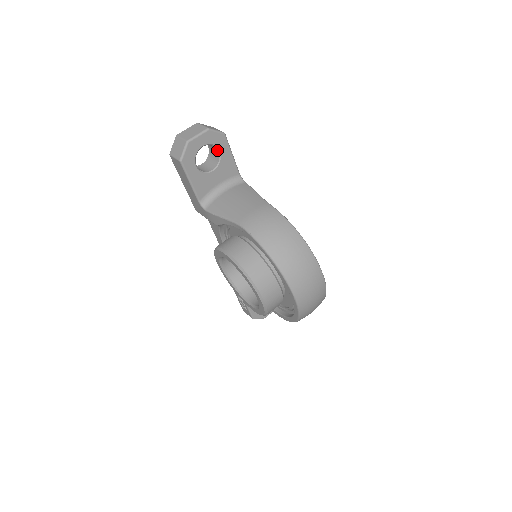
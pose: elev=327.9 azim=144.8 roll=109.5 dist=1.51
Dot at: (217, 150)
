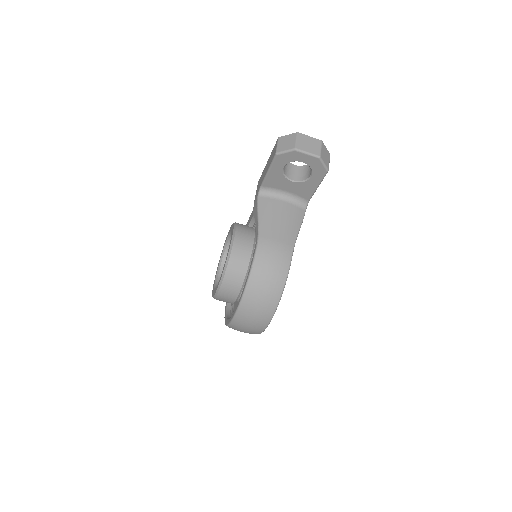
Dot at: (311, 173)
